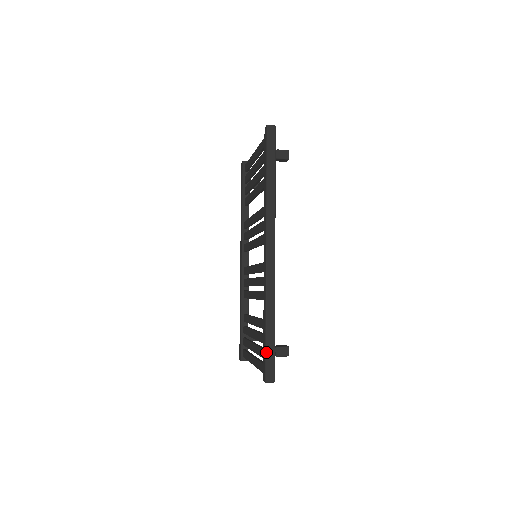
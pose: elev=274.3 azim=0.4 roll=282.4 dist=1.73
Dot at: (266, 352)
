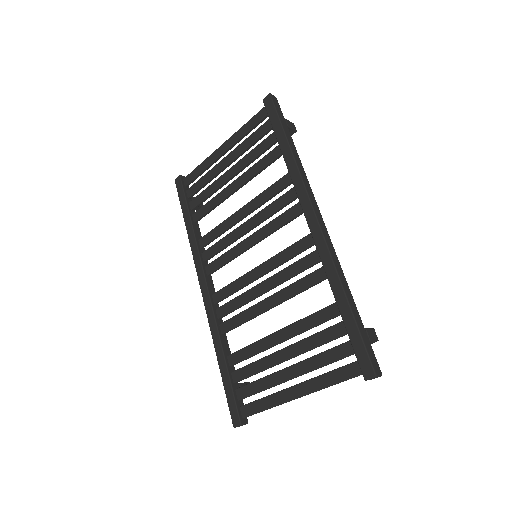
Dot at: (361, 334)
